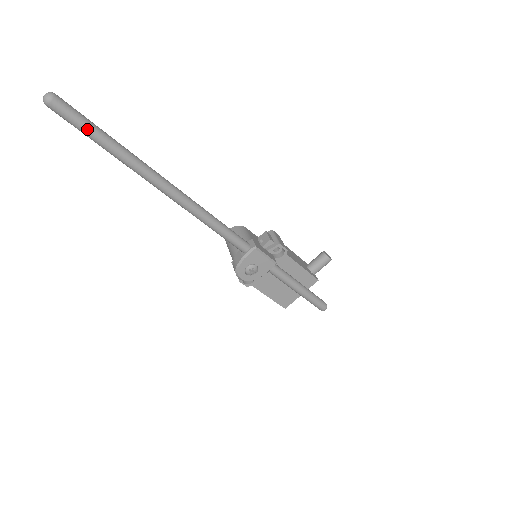
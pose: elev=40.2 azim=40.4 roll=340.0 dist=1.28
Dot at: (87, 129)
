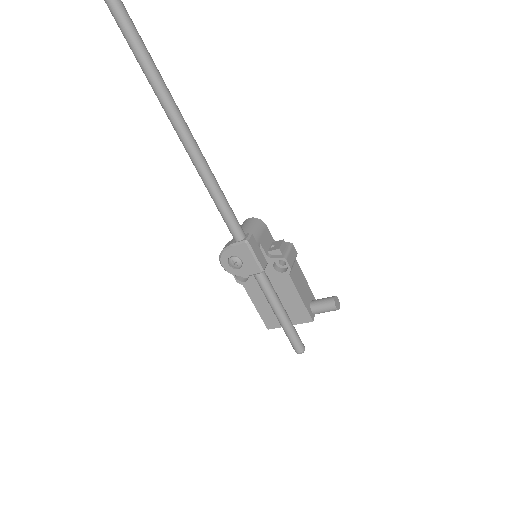
Dot at: (128, 36)
